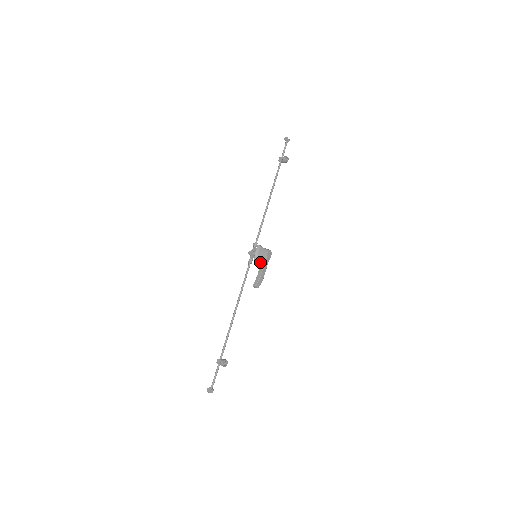
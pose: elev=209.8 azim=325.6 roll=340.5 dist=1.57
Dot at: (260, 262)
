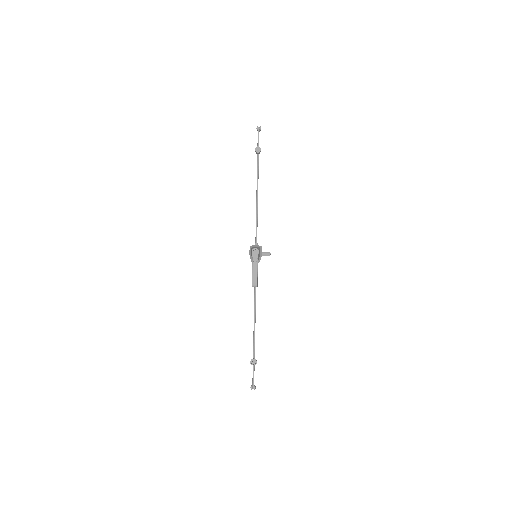
Dot at: (252, 262)
